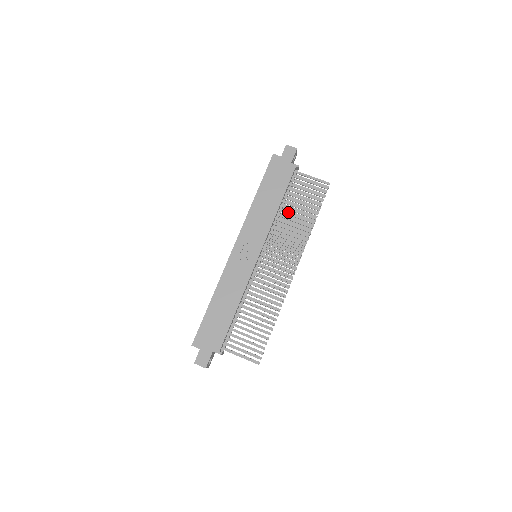
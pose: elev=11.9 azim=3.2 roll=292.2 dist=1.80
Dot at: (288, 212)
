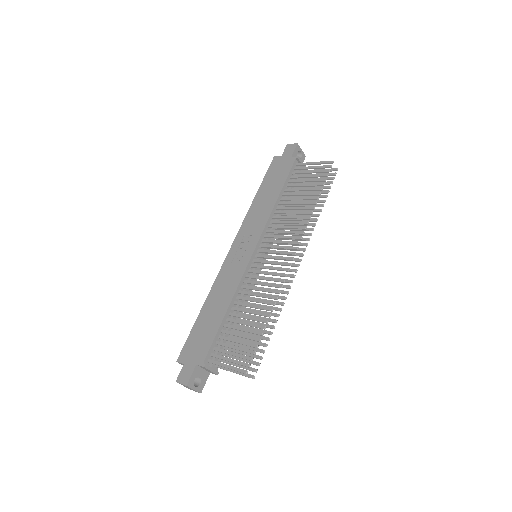
Dot at: (288, 202)
